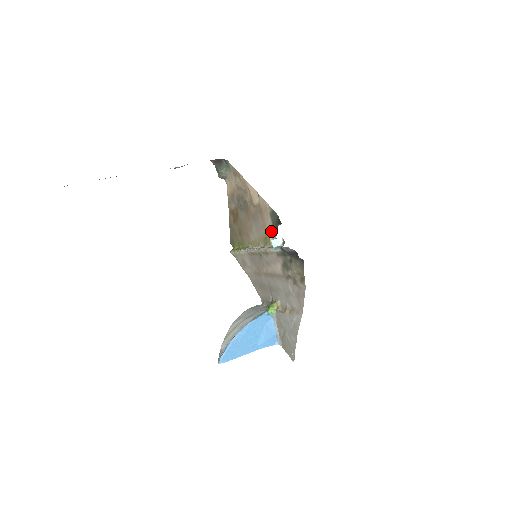
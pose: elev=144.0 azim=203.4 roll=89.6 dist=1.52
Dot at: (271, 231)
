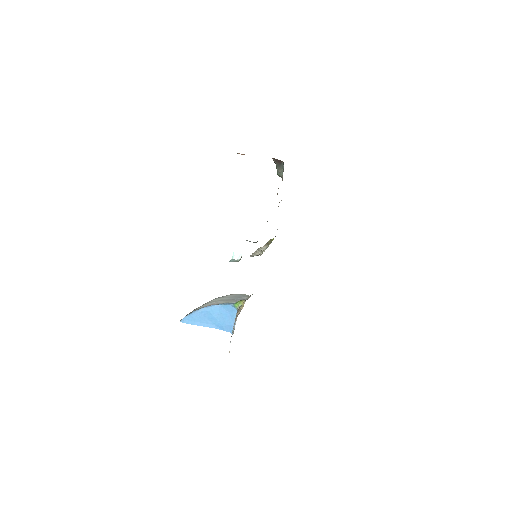
Dot at: occluded
